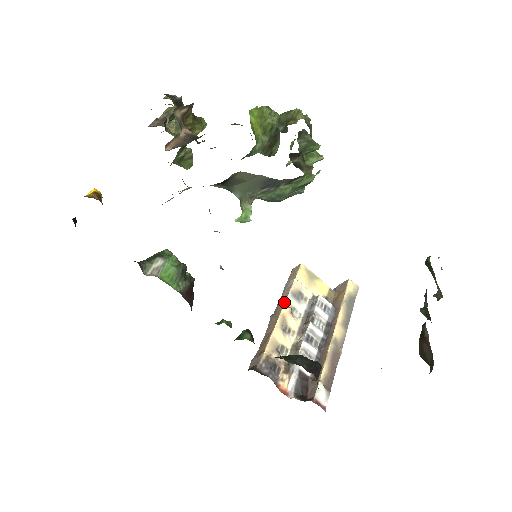
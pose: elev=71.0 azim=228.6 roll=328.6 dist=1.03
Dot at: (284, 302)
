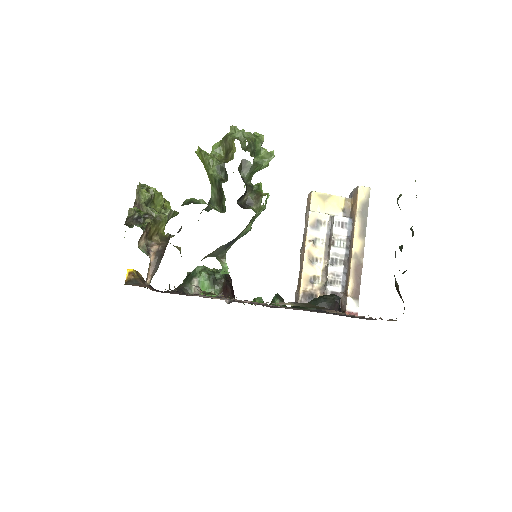
Dot at: (305, 238)
